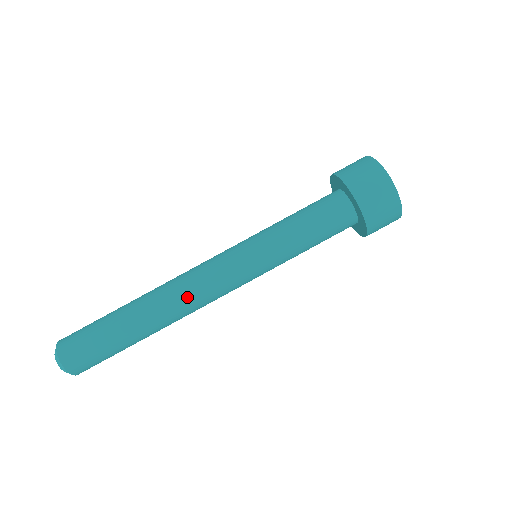
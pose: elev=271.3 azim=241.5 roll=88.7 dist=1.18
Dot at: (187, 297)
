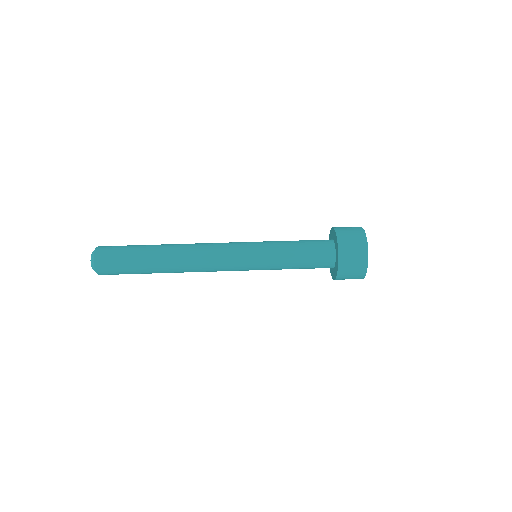
Dot at: (198, 262)
